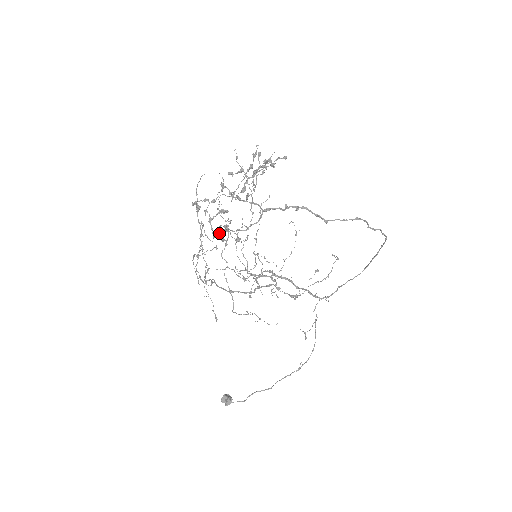
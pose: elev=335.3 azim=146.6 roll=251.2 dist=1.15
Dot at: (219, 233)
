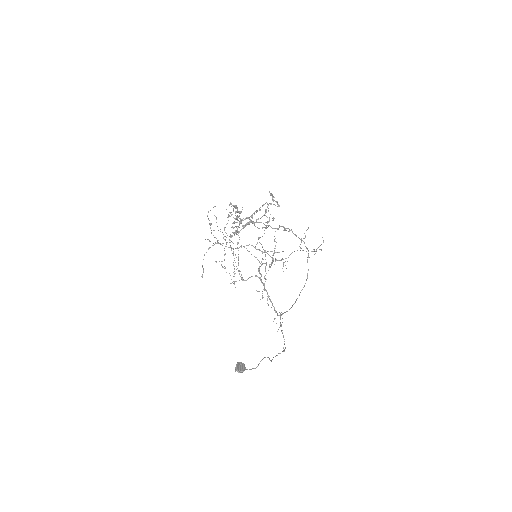
Dot at: (277, 201)
